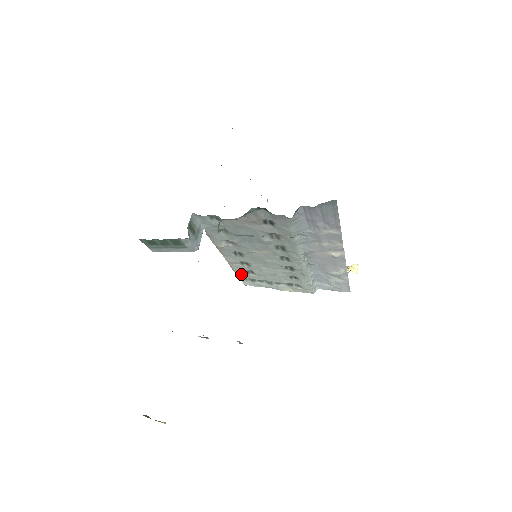
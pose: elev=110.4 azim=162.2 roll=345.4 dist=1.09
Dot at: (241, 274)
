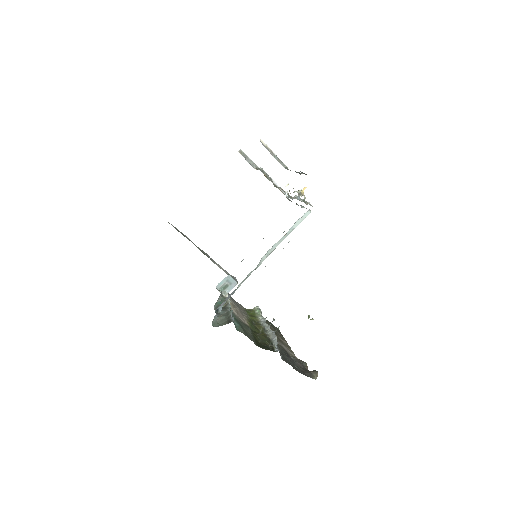
Dot at: occluded
